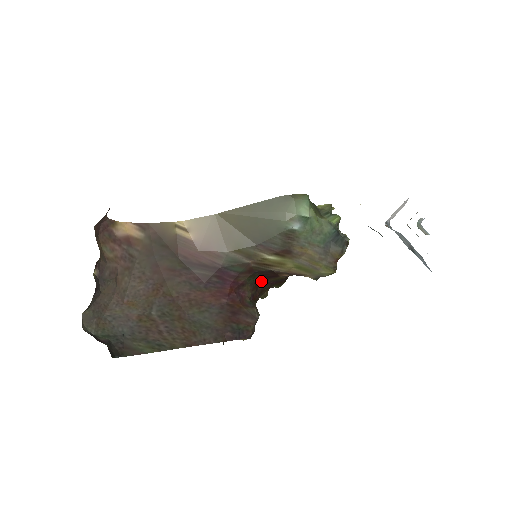
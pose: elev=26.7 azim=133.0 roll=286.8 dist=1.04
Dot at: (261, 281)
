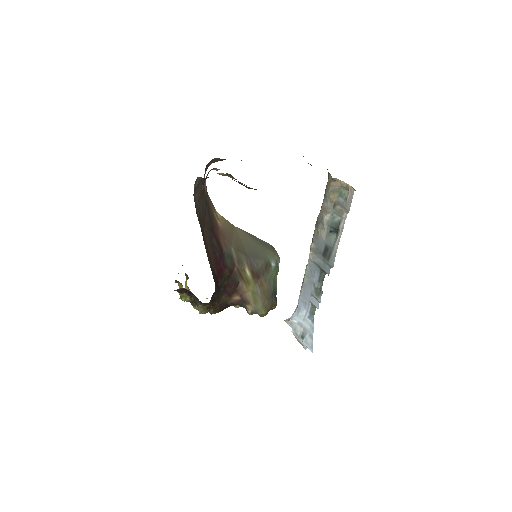
Dot at: (221, 290)
